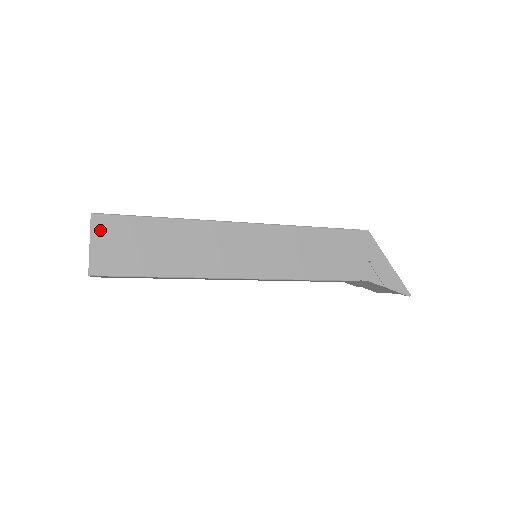
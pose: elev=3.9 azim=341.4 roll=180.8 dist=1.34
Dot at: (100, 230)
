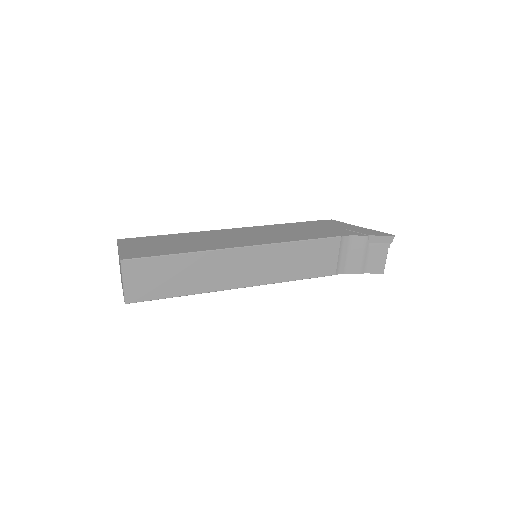
Dot at: (125, 244)
